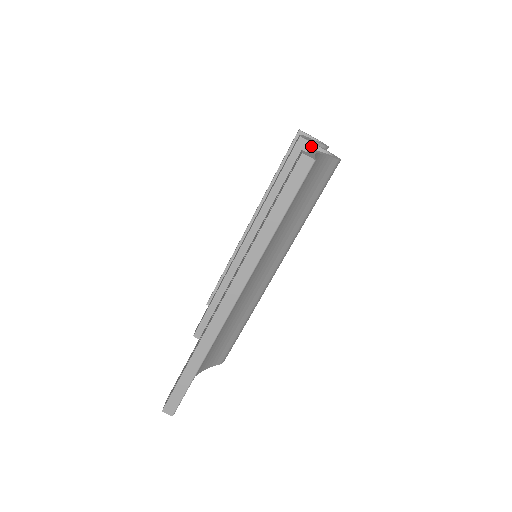
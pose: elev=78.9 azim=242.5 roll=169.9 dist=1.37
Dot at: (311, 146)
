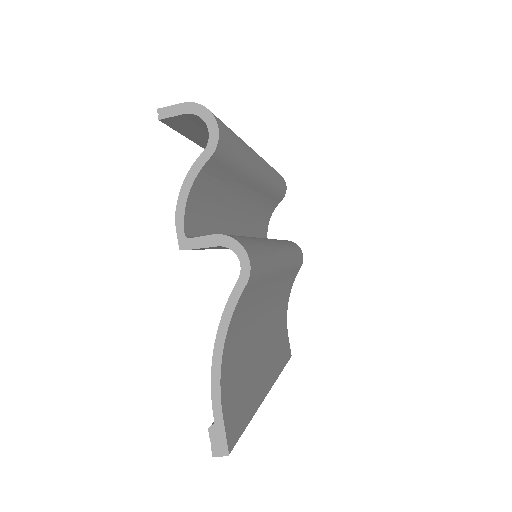
Dot at: (202, 248)
